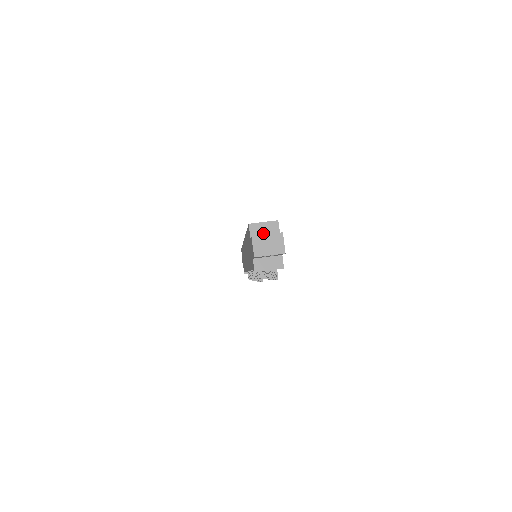
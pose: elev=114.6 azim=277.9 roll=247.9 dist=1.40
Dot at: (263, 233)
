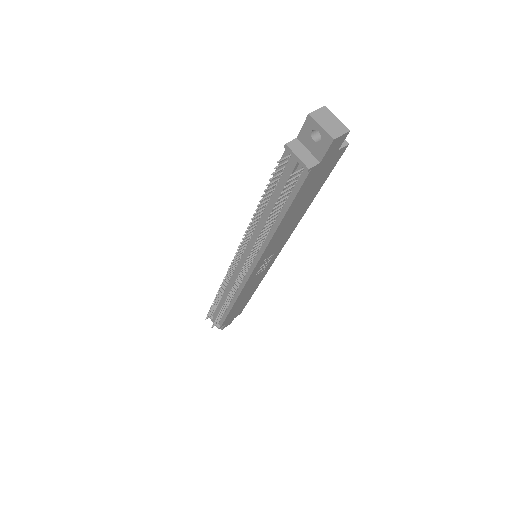
Dot at: occluded
